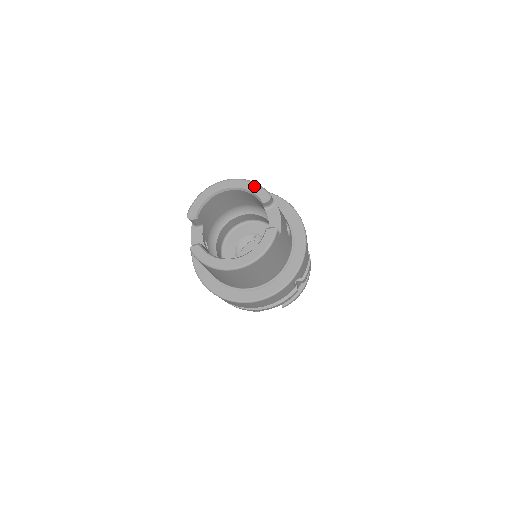
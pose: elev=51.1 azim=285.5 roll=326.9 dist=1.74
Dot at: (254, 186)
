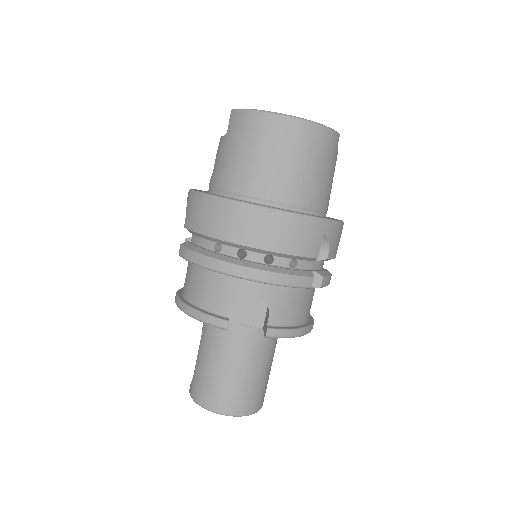
Dot at: occluded
